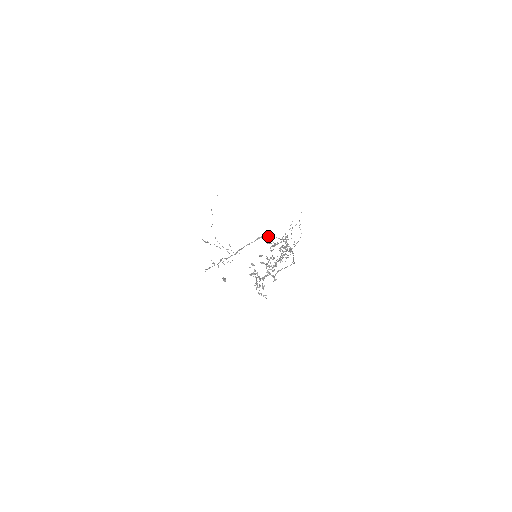
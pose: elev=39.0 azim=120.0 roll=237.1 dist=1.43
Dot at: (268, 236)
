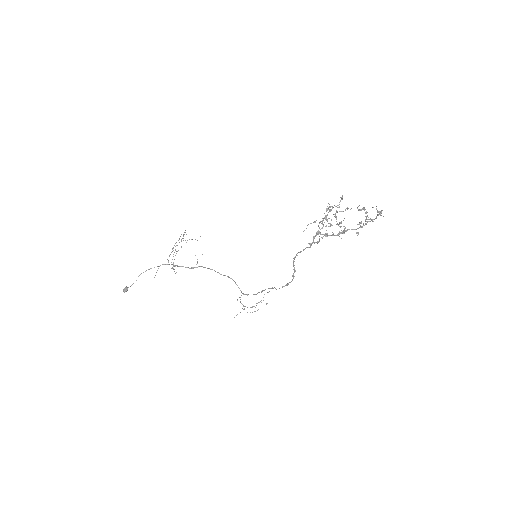
Dot at: occluded
